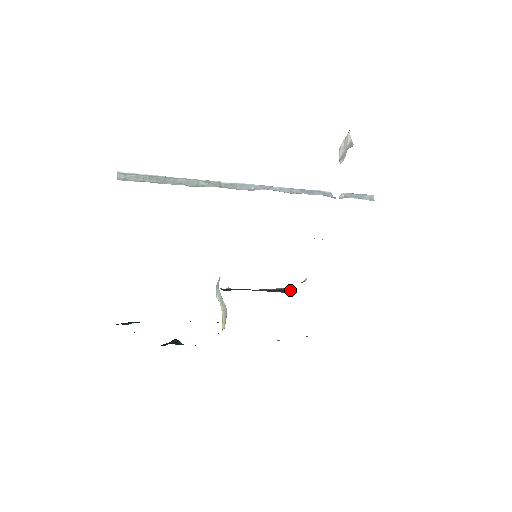
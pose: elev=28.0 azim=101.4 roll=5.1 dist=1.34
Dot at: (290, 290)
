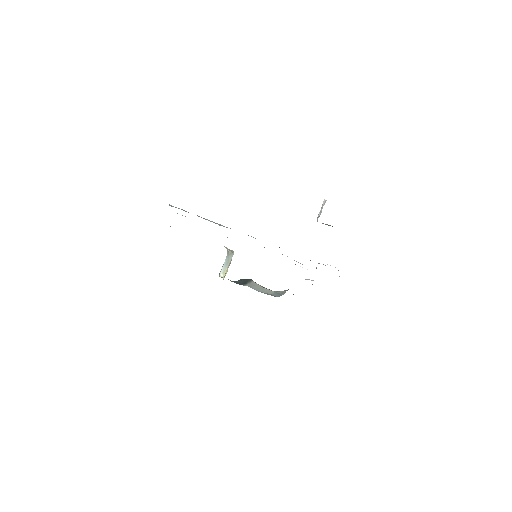
Dot at: occluded
